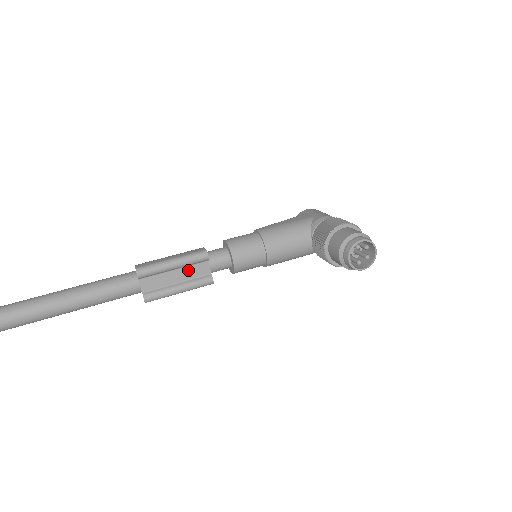
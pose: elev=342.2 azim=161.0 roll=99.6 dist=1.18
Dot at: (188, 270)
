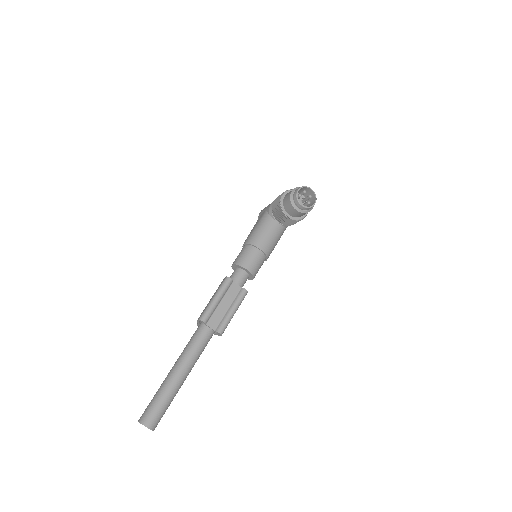
Dot at: (227, 296)
